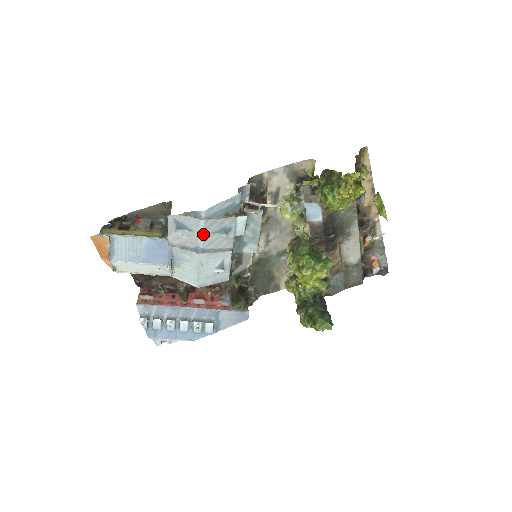
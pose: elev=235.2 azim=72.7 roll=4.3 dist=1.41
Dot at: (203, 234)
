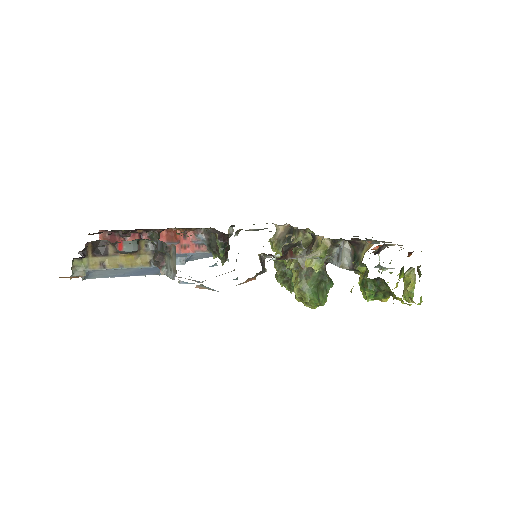
Dot at: occluded
